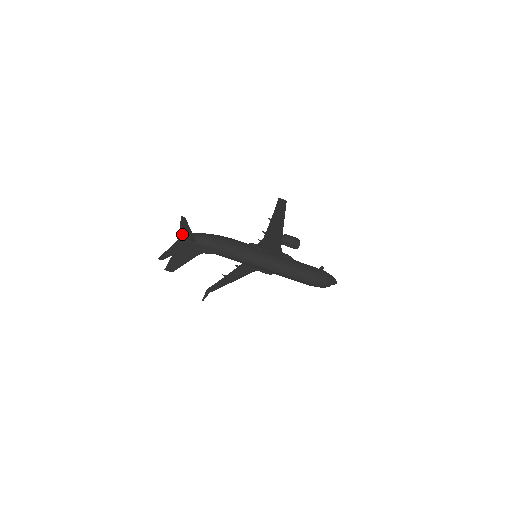
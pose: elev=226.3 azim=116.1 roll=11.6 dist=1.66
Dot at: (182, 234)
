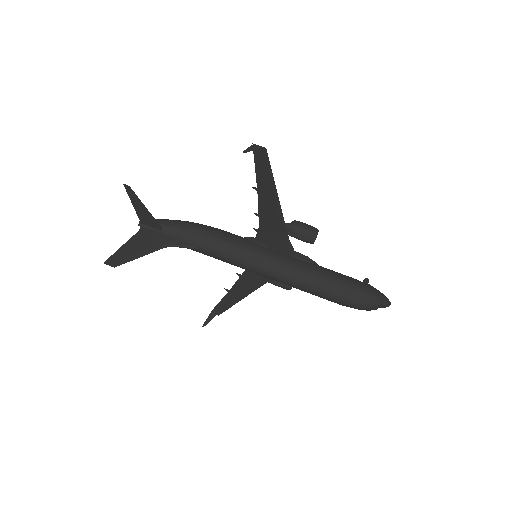
Dot at: (141, 217)
